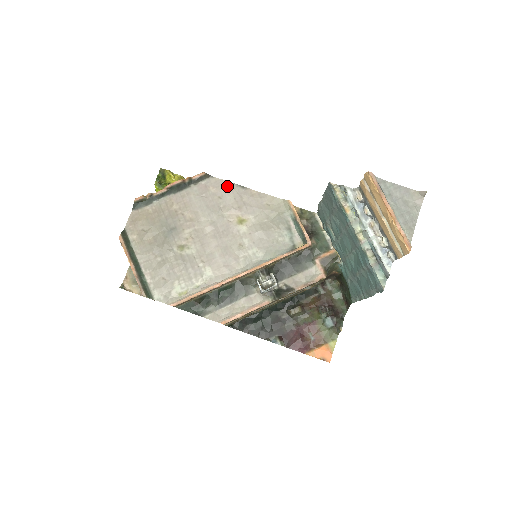
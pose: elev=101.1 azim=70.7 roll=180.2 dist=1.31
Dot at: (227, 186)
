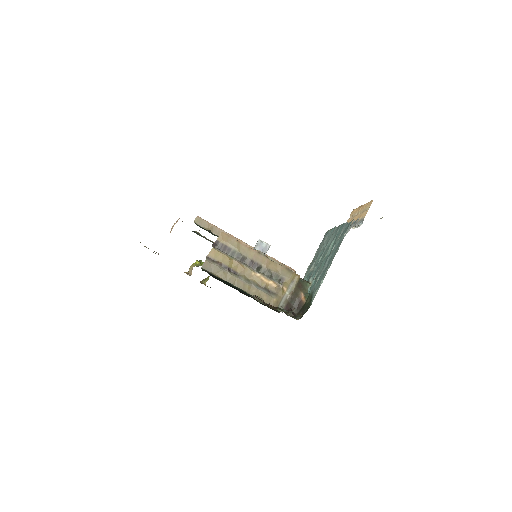
Dot at: occluded
